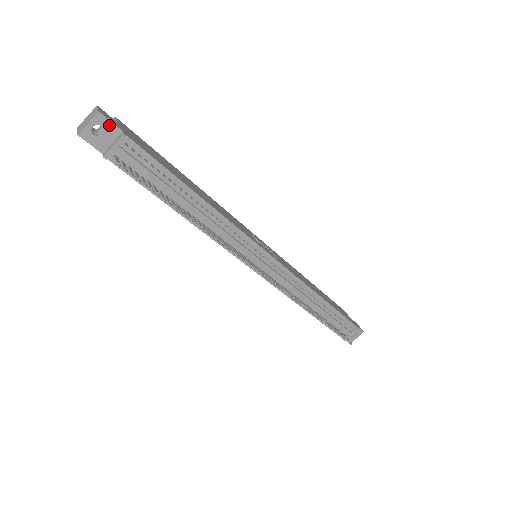
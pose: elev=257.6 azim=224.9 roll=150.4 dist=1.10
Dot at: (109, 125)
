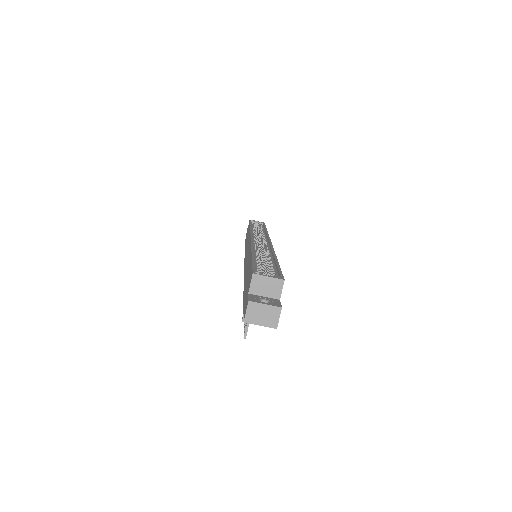
Dot at: occluded
